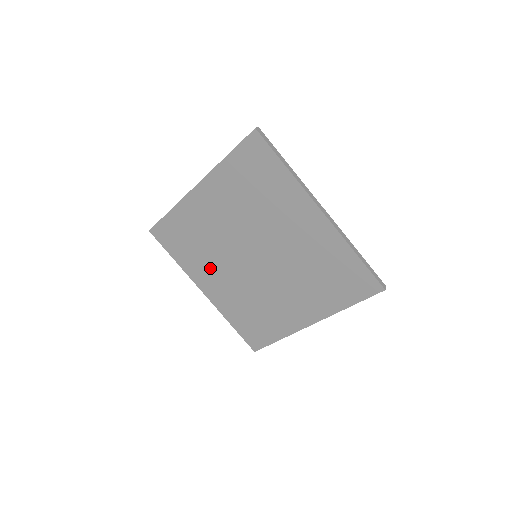
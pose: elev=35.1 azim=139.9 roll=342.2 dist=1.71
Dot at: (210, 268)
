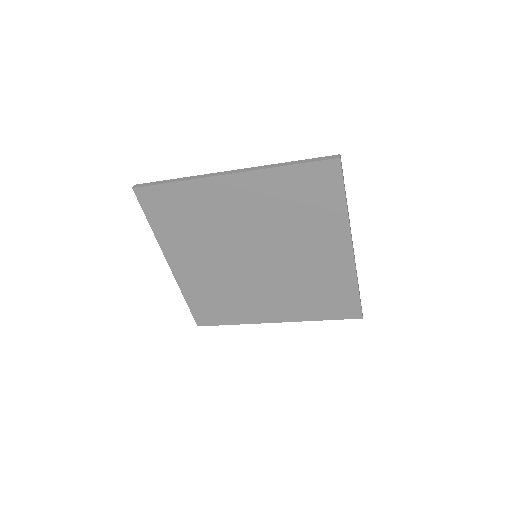
Dot at: (194, 249)
